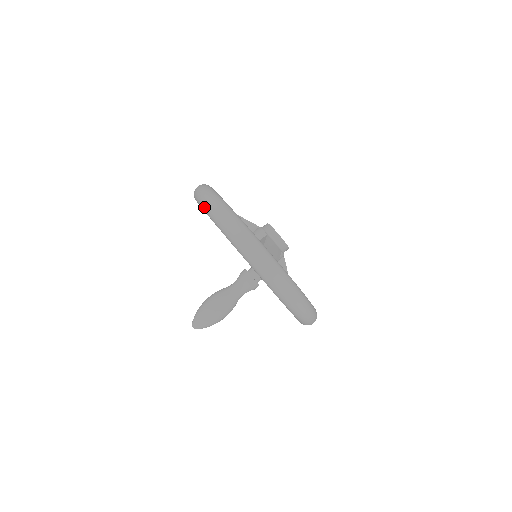
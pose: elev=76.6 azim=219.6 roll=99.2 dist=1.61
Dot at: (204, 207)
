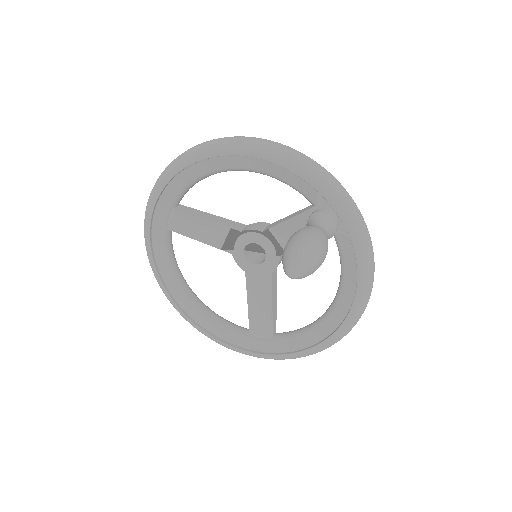
Dot at: (234, 144)
